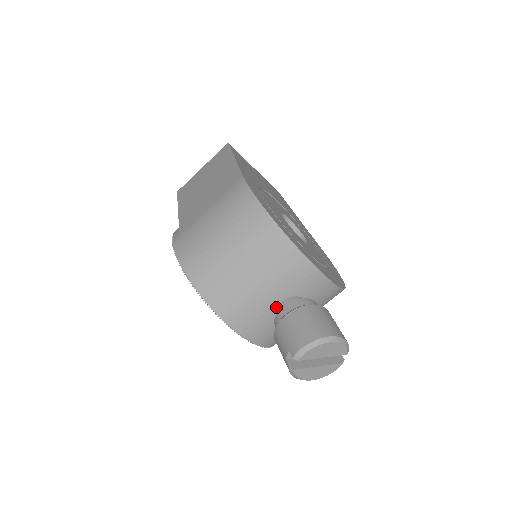
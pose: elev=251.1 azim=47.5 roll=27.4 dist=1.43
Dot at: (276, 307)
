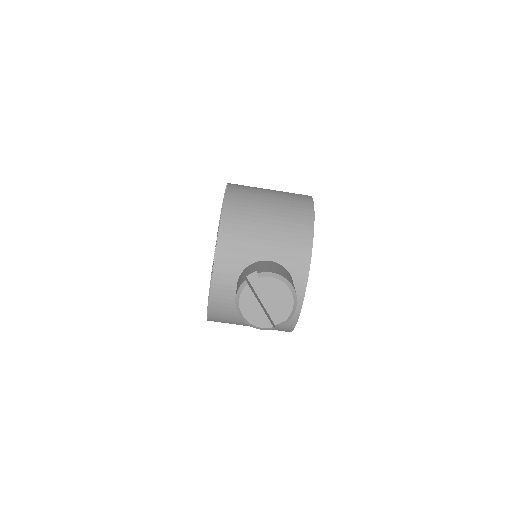
Dot at: occluded
